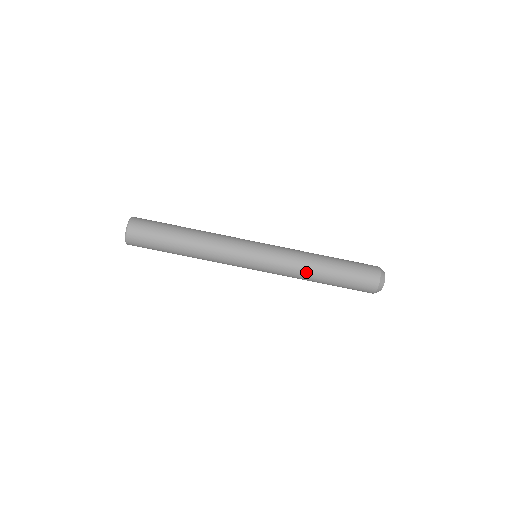
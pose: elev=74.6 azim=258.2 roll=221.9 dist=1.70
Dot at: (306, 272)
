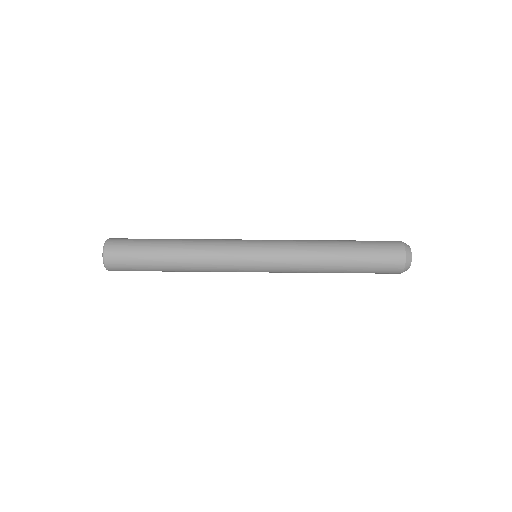
Dot at: (317, 251)
